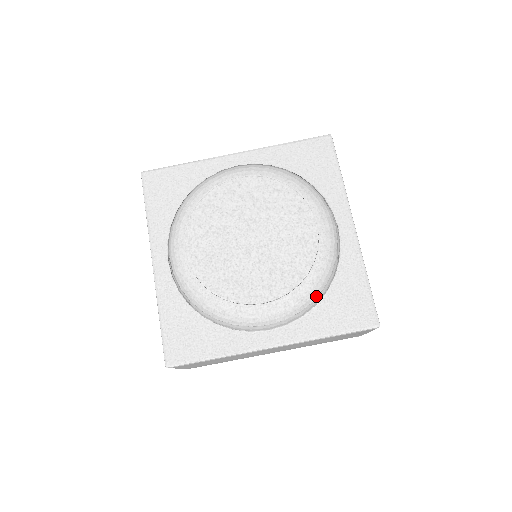
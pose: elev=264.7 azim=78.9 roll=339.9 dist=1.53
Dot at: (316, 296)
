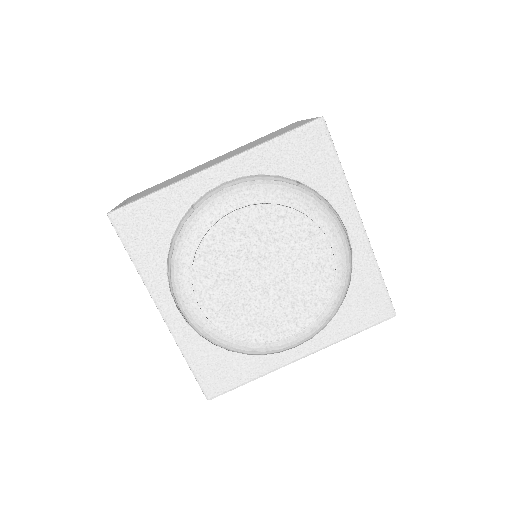
Dot at: occluded
